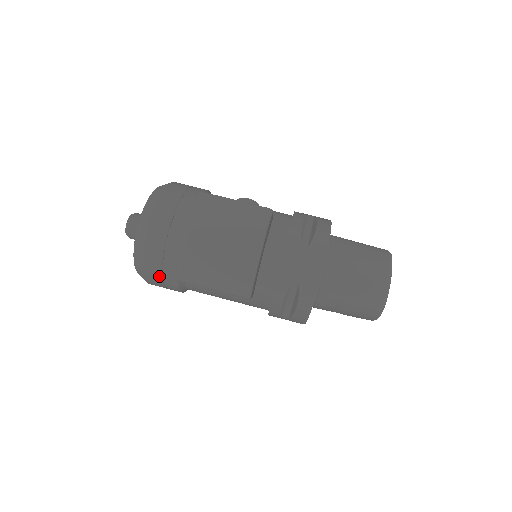
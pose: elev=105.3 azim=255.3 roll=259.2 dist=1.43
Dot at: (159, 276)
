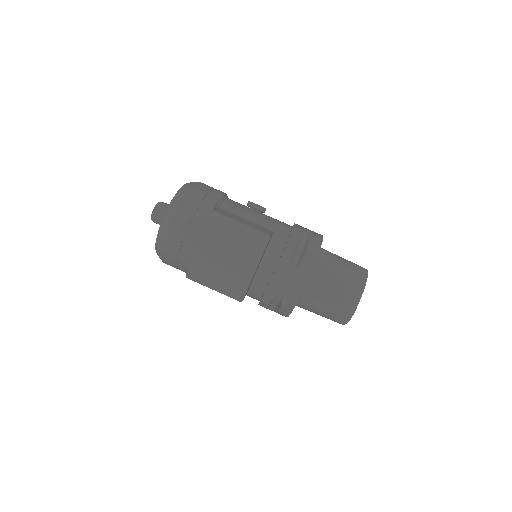
Dot at: (174, 266)
